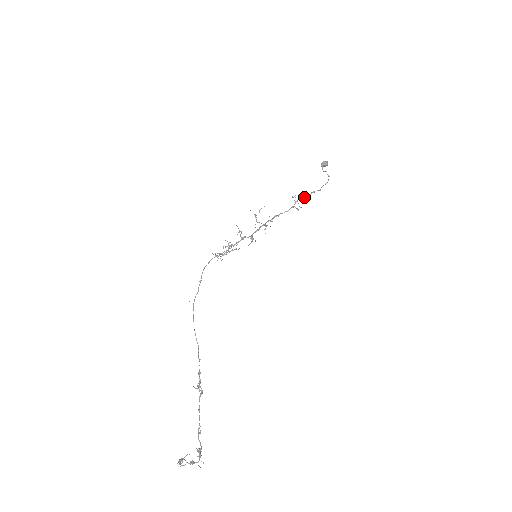
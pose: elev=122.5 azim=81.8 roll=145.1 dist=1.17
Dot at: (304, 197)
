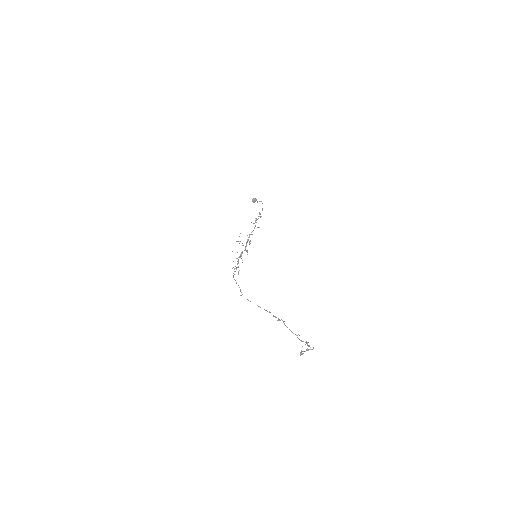
Dot at: (257, 219)
